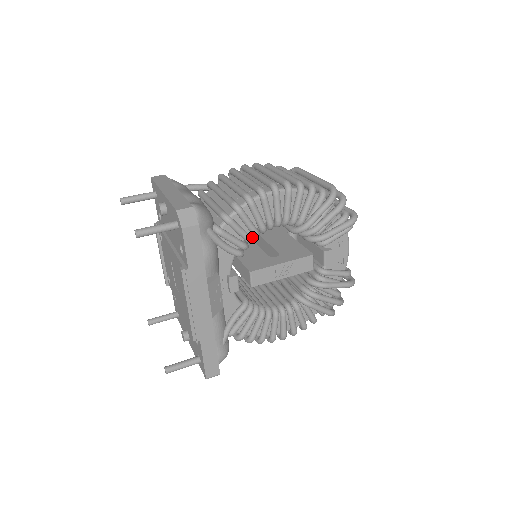
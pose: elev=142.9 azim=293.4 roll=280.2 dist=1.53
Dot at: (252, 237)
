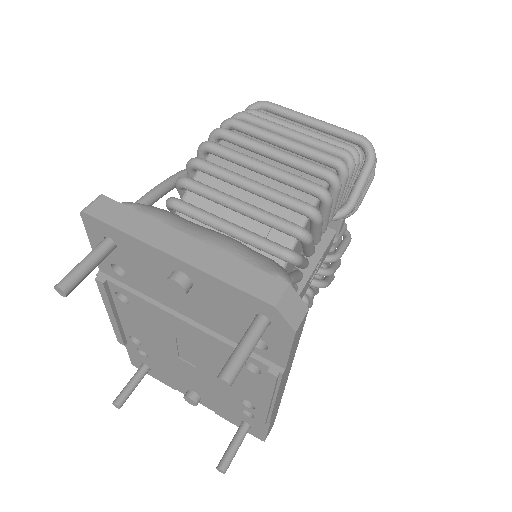
Dot at: (306, 258)
